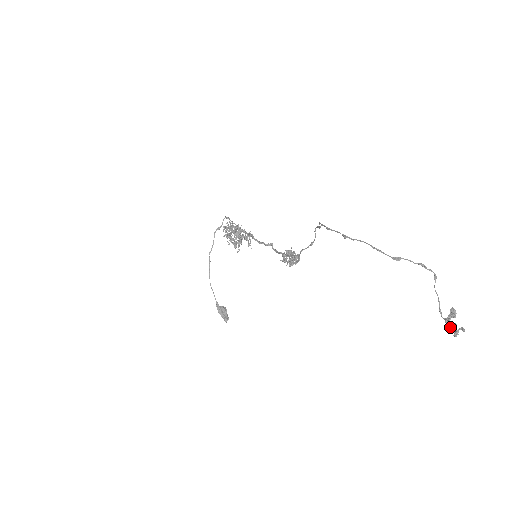
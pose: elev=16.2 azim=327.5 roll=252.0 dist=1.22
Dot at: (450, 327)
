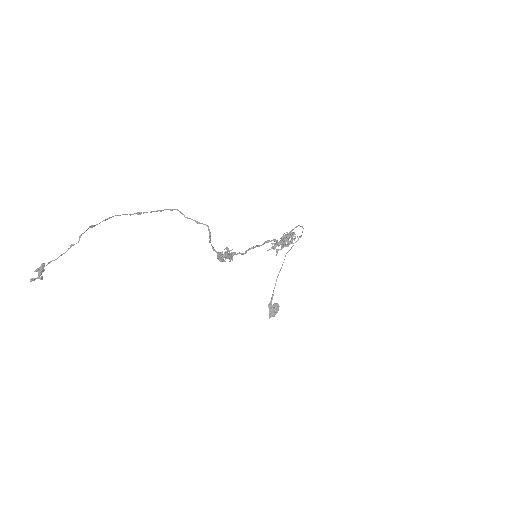
Dot at: (38, 275)
